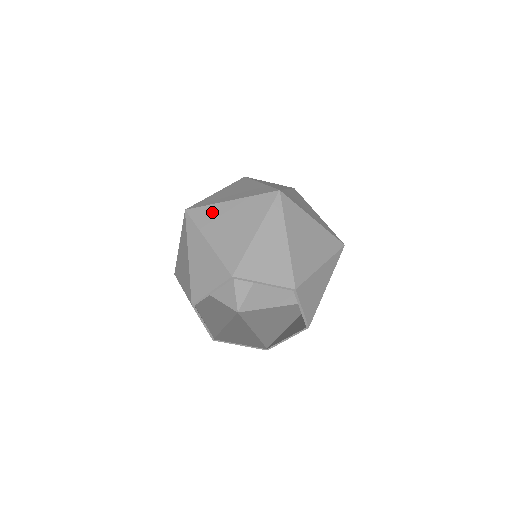
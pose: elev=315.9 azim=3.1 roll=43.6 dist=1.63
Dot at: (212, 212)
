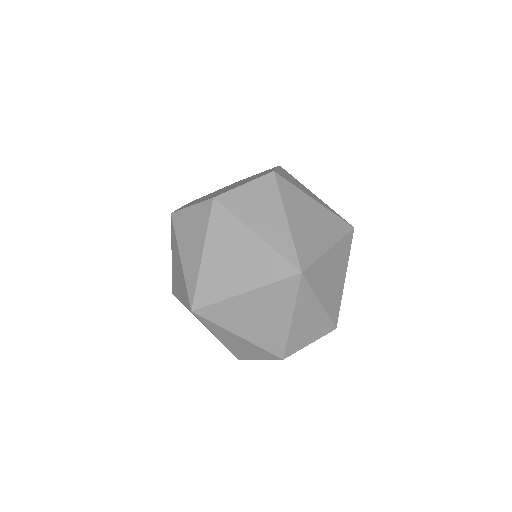
Dot at: occluded
